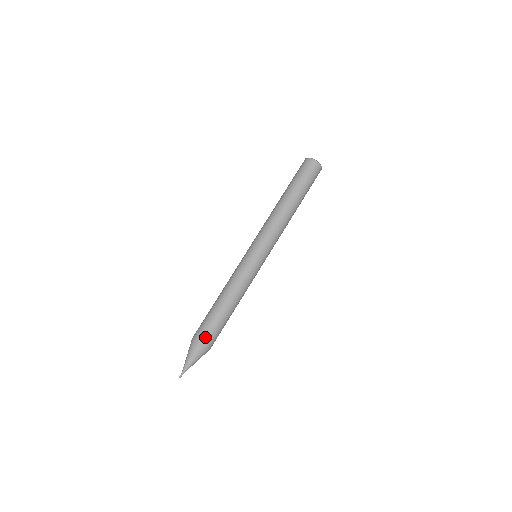
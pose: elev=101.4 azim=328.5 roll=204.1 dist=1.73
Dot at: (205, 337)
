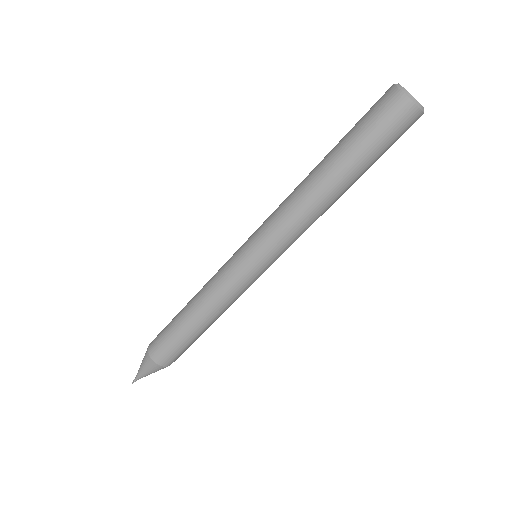
Dot at: (176, 359)
